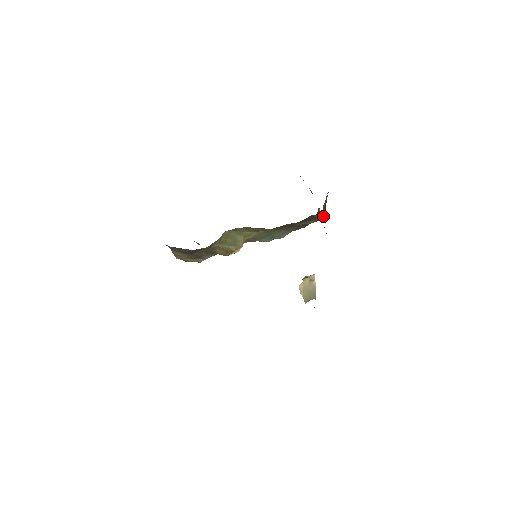
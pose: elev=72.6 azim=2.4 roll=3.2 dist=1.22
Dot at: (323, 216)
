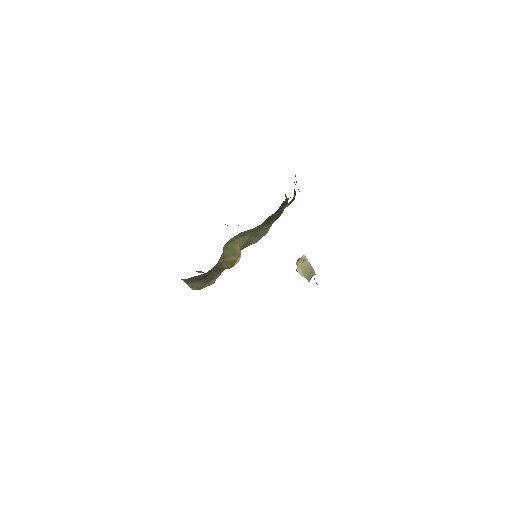
Dot at: occluded
